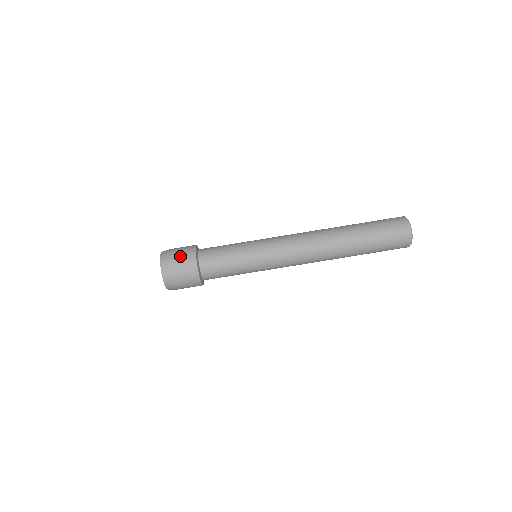
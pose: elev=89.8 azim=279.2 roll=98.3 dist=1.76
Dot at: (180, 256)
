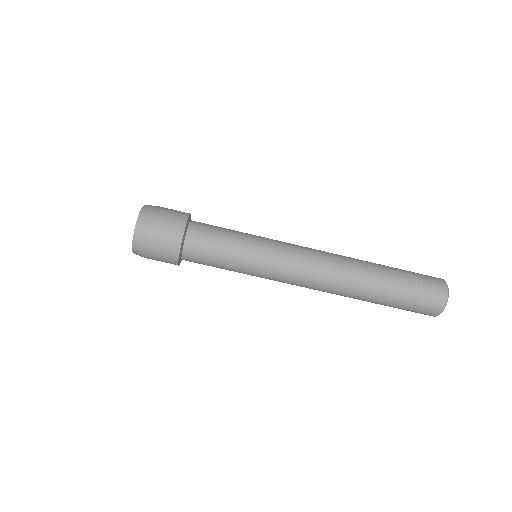
Dot at: (161, 238)
